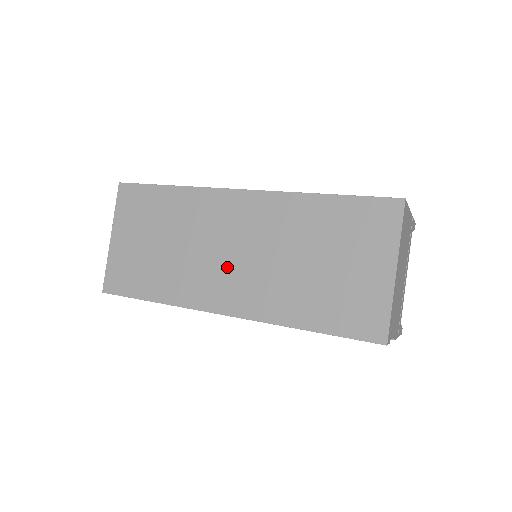
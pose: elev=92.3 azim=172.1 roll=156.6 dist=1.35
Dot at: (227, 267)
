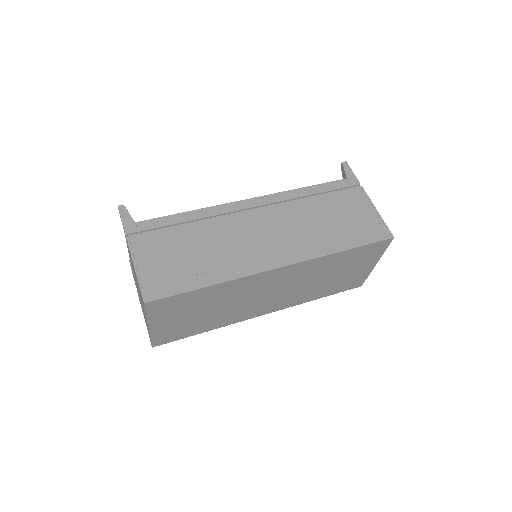
Dot at: (267, 300)
